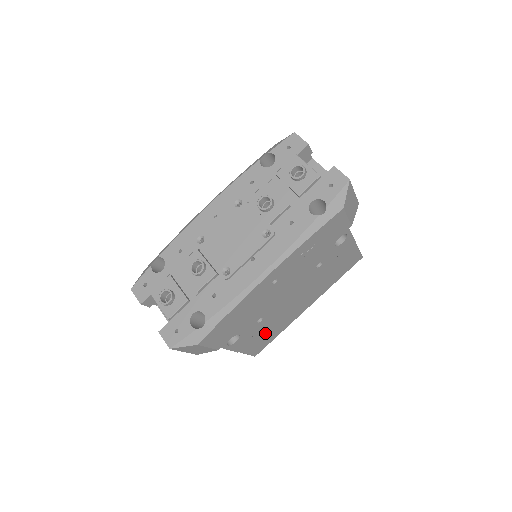
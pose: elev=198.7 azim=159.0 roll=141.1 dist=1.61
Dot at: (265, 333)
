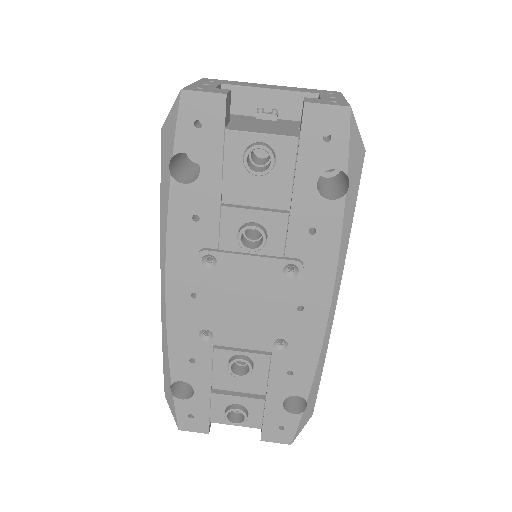
Dot at: occluded
